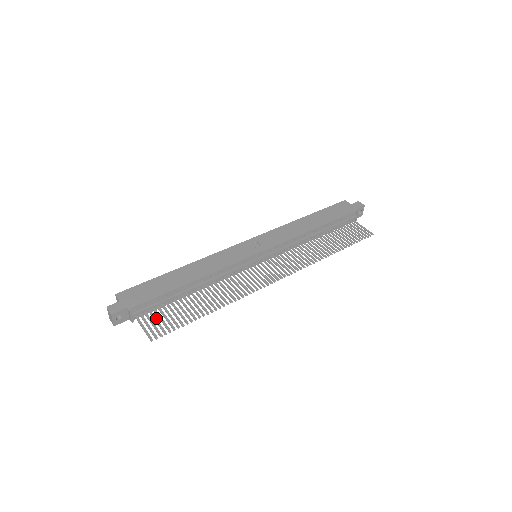
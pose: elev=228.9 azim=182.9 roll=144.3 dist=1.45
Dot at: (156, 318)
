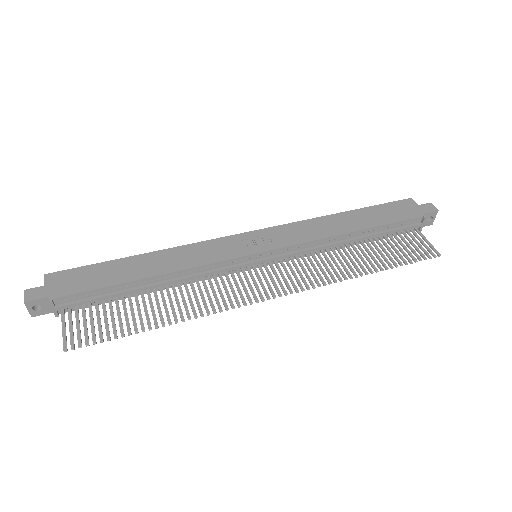
Dot at: occluded
